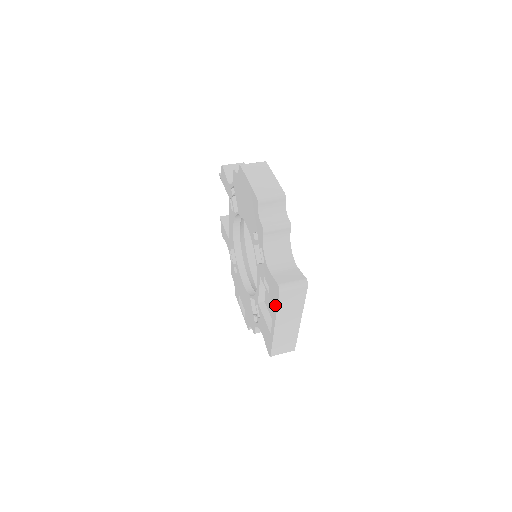
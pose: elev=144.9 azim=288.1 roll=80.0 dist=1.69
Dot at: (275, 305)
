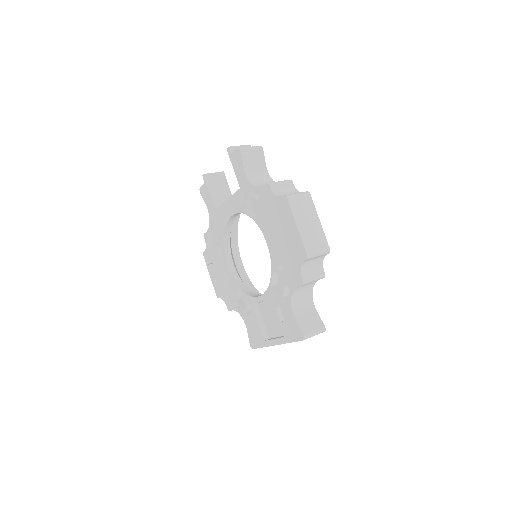
Dot at: (288, 338)
